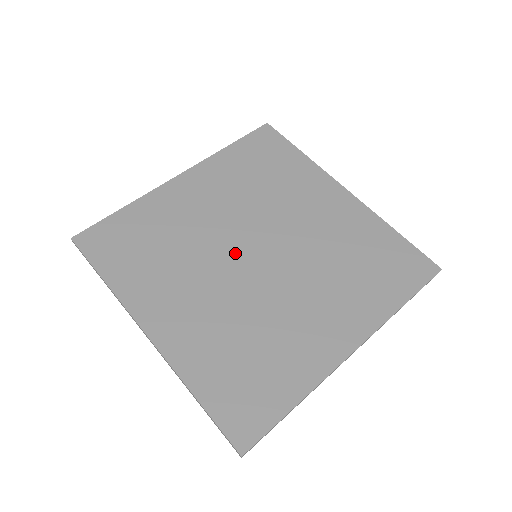
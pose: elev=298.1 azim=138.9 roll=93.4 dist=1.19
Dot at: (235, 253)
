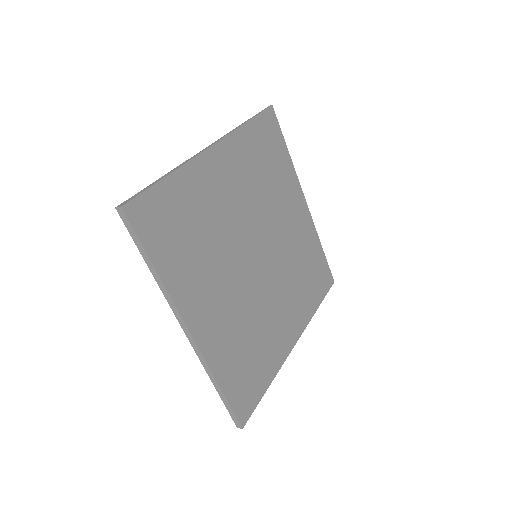
Dot at: (247, 252)
